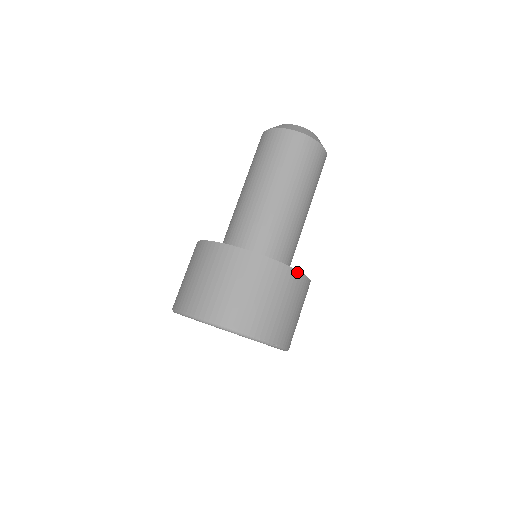
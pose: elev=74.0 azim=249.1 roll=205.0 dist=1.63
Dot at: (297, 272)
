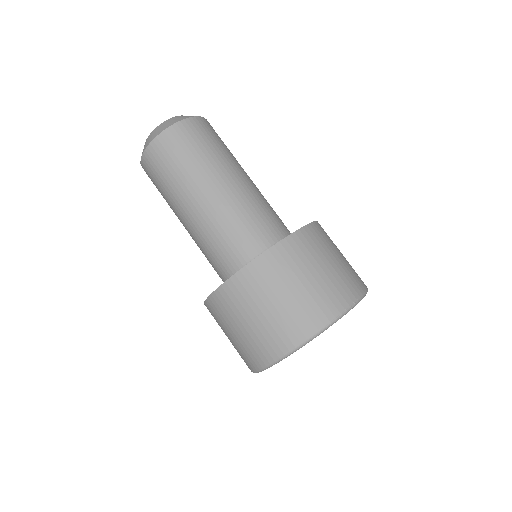
Dot at: (301, 230)
